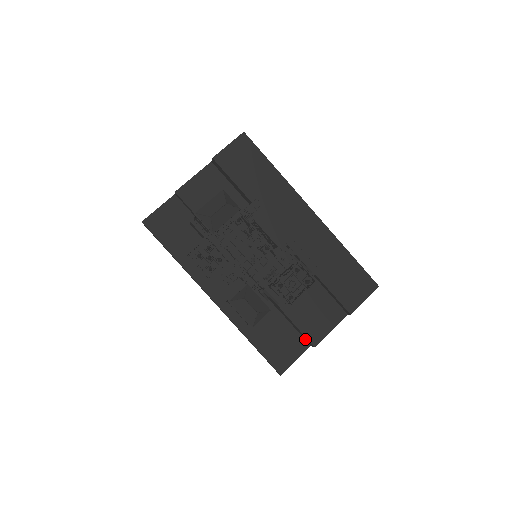
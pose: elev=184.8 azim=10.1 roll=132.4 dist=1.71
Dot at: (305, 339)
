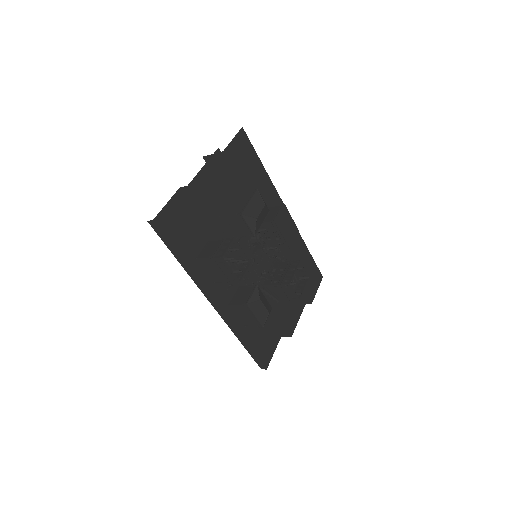
Dot at: (279, 331)
